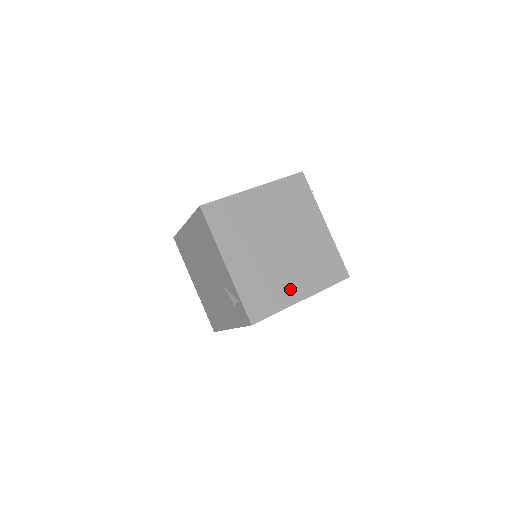
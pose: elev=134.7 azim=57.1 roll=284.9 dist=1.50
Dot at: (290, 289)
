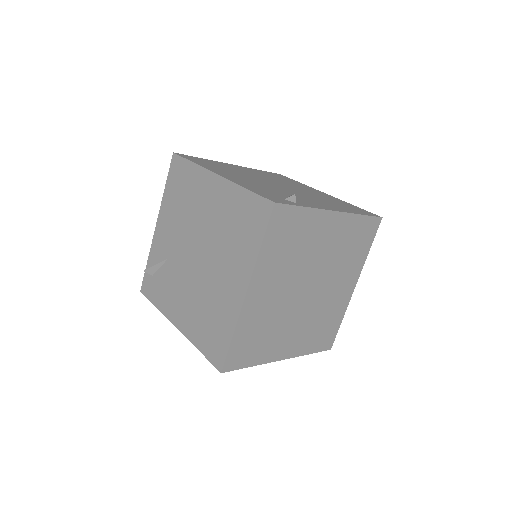
Dot at: (341, 297)
